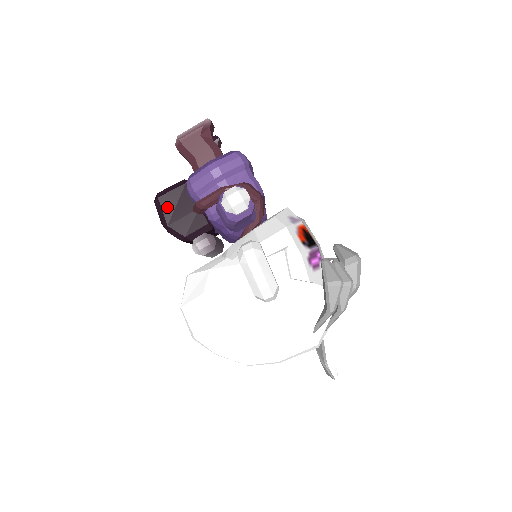
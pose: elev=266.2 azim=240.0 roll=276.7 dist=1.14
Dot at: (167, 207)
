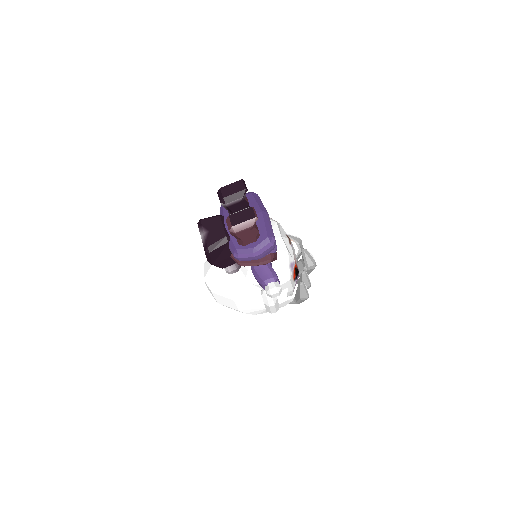
Dot at: (214, 256)
